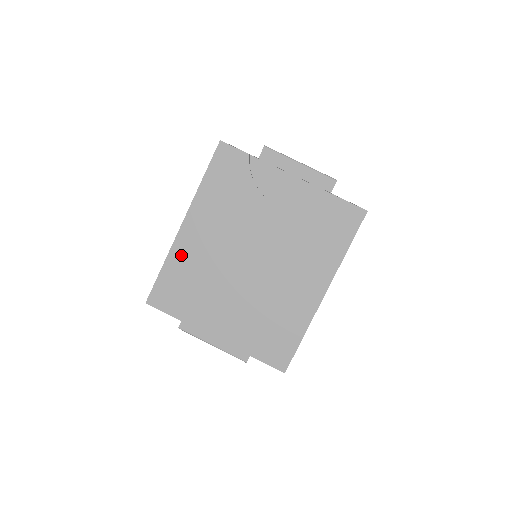
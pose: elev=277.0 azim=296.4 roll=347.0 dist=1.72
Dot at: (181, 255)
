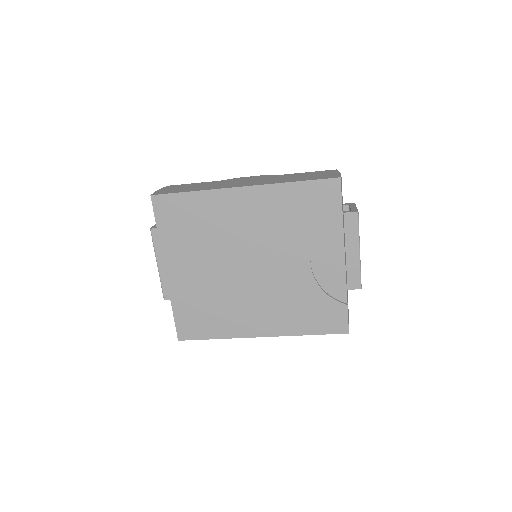
Dot at: (214, 202)
